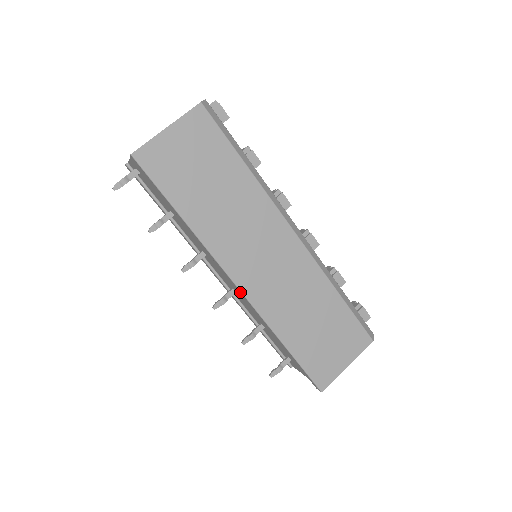
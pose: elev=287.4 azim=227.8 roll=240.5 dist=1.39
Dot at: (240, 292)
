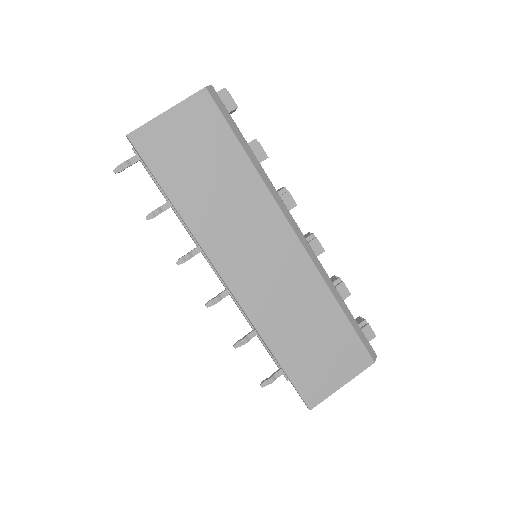
Dot at: (230, 291)
